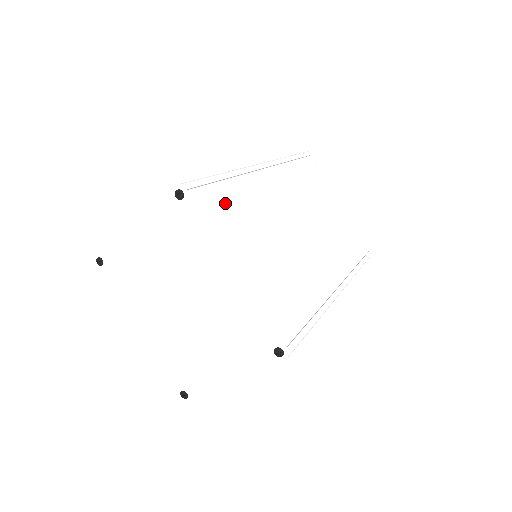
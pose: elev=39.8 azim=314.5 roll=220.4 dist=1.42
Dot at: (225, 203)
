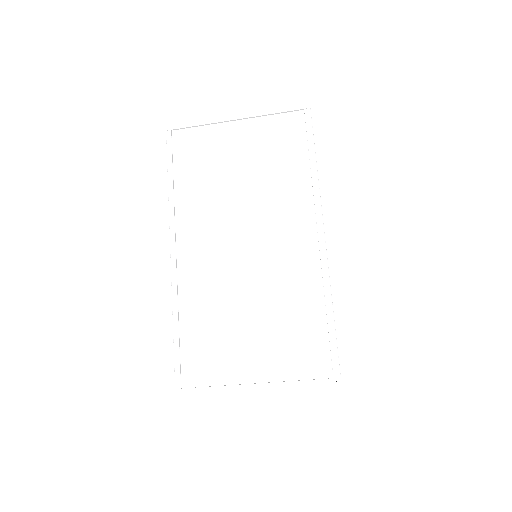
Dot at: (200, 346)
